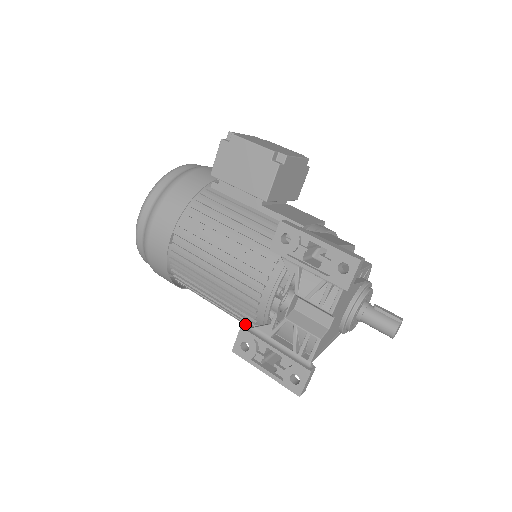
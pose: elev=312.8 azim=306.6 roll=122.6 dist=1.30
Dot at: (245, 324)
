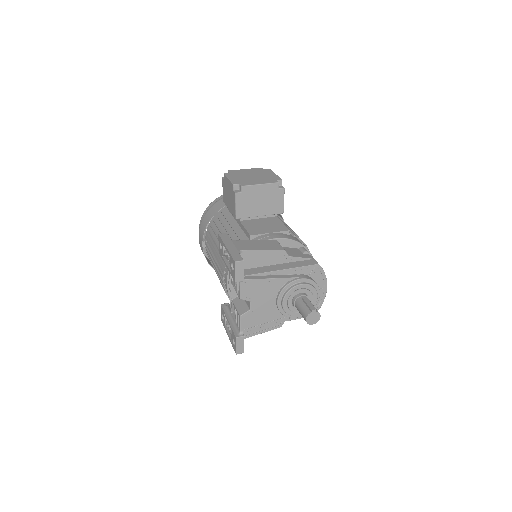
Dot at: occluded
